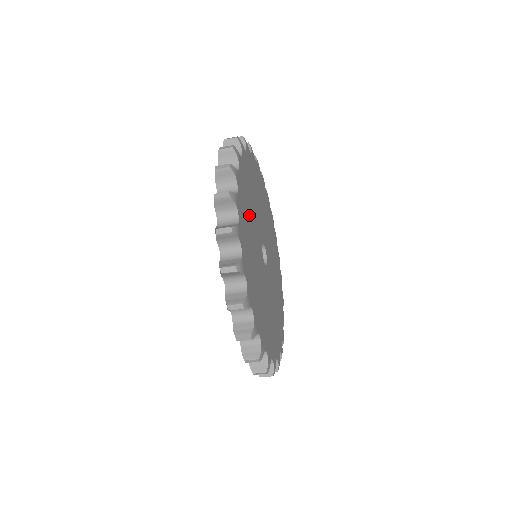
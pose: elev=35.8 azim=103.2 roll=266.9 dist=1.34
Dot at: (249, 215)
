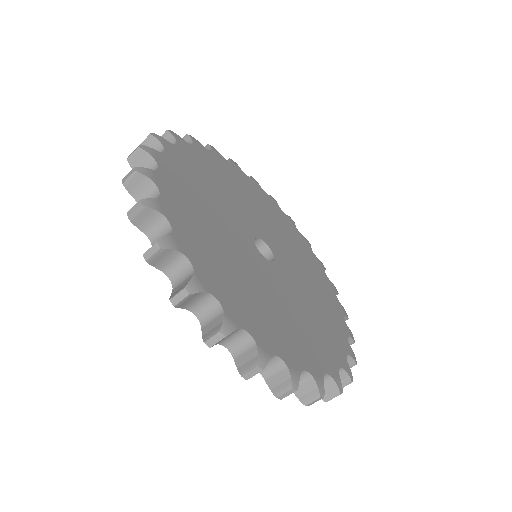
Dot at: (204, 214)
